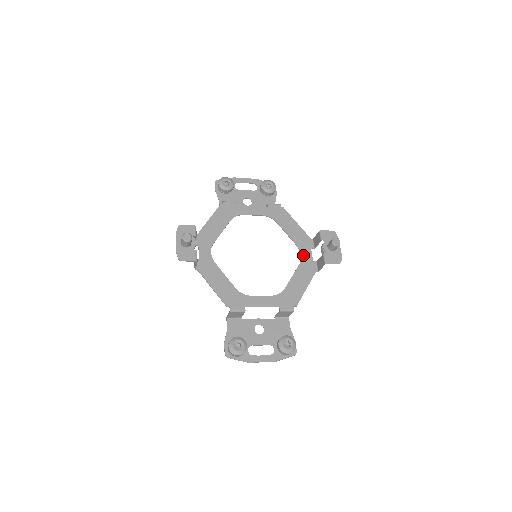
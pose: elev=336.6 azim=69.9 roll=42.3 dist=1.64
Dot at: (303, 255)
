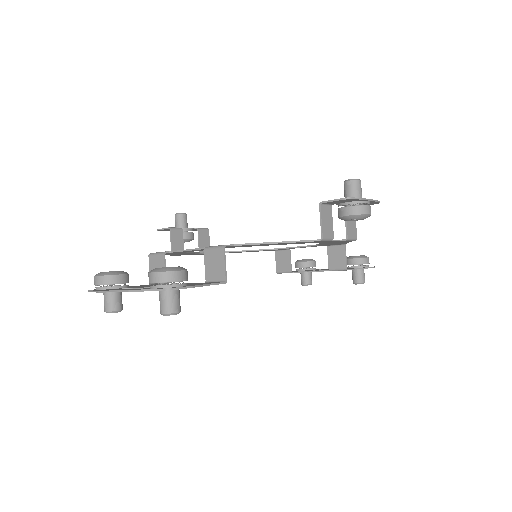
Dot at: occluded
